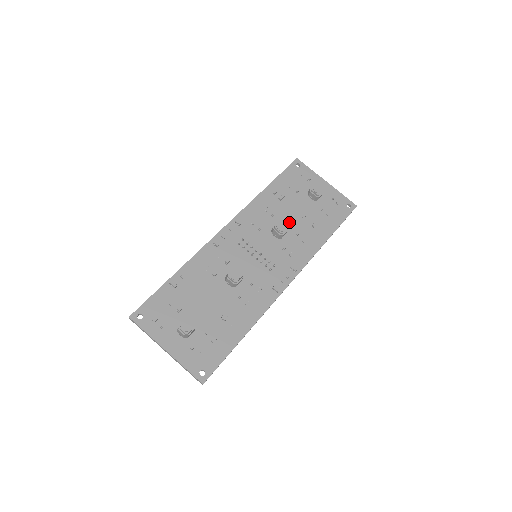
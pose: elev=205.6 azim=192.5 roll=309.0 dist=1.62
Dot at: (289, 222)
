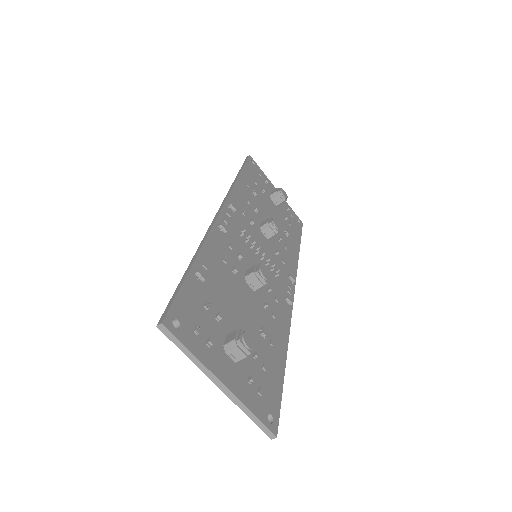
Dot at: occluded
